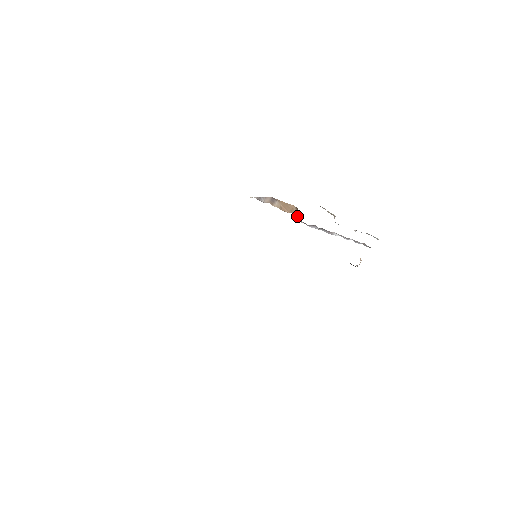
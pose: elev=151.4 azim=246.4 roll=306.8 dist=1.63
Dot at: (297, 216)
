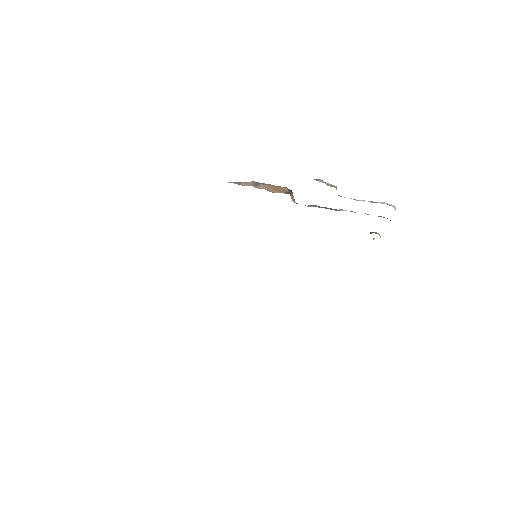
Dot at: (291, 198)
